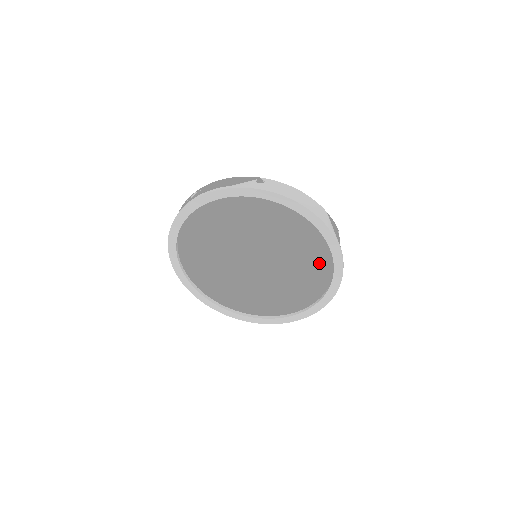
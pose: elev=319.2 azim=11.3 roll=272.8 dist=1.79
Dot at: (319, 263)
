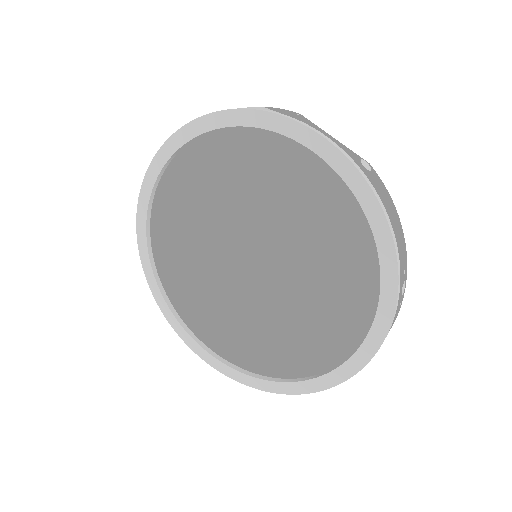
Dot at: (324, 187)
